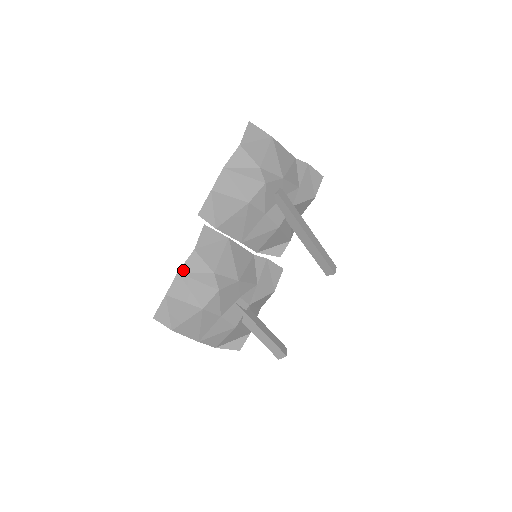
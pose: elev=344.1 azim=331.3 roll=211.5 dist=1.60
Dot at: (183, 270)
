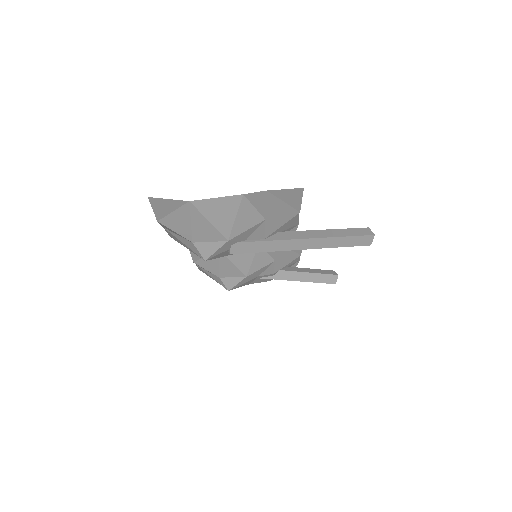
Dot at: occluded
